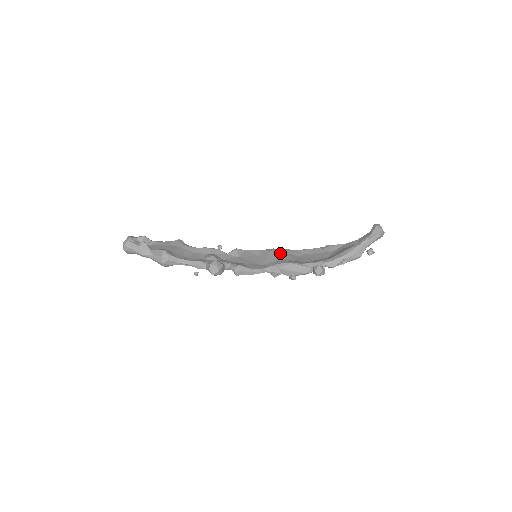
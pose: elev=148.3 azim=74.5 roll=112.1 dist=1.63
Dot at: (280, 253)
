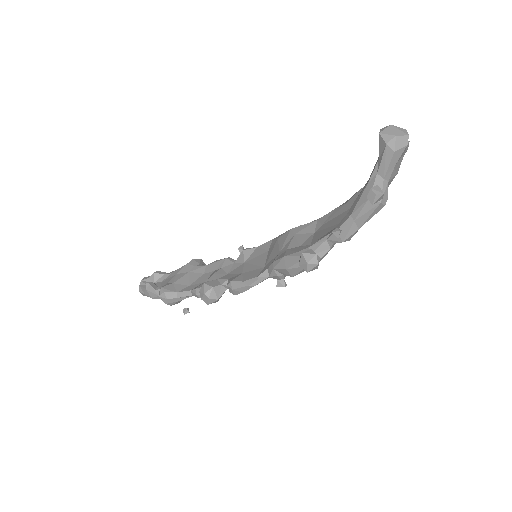
Dot at: (286, 238)
